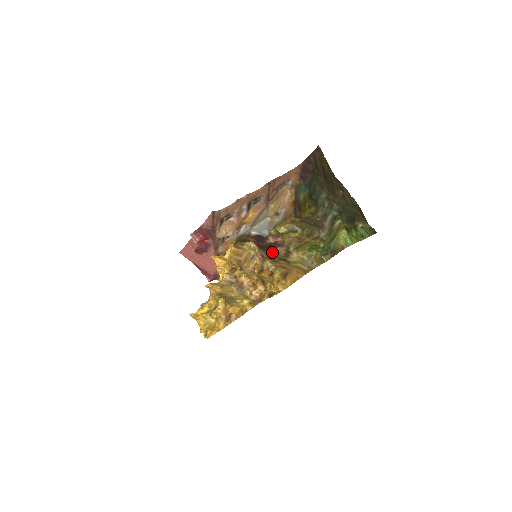
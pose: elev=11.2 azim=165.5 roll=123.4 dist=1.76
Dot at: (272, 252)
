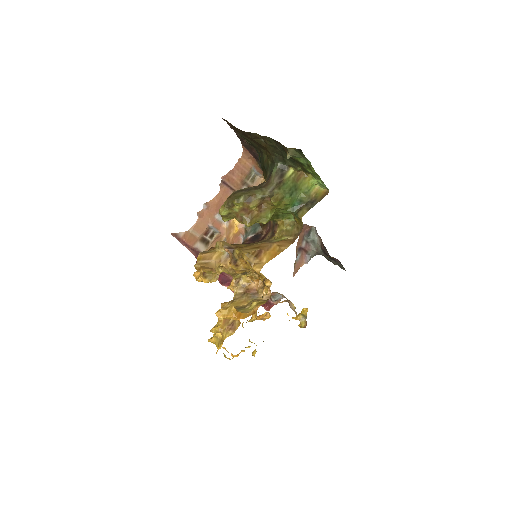
Dot at: (256, 242)
